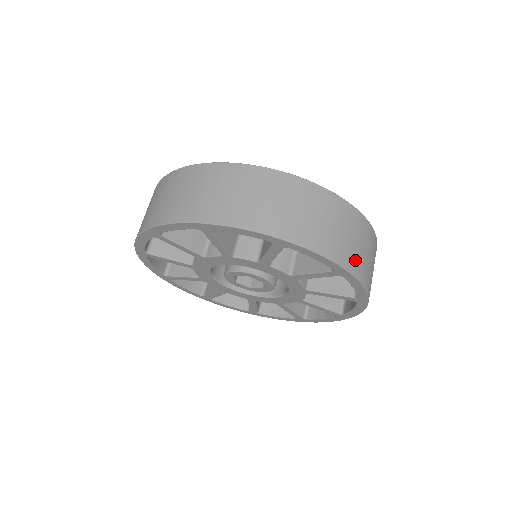
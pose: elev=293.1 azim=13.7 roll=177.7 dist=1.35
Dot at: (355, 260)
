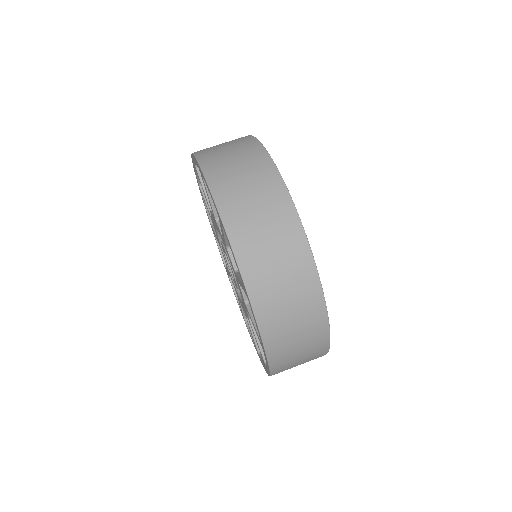
Dot at: (282, 354)
